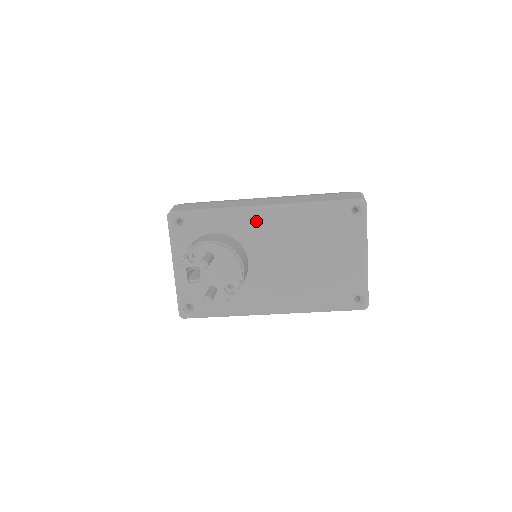
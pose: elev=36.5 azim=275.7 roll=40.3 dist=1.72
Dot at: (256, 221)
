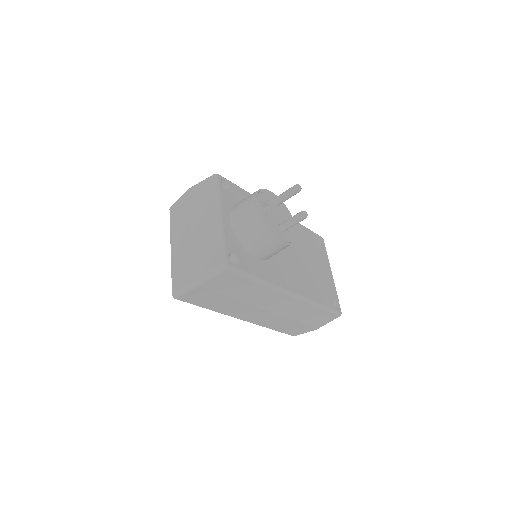
Dot at: occluded
